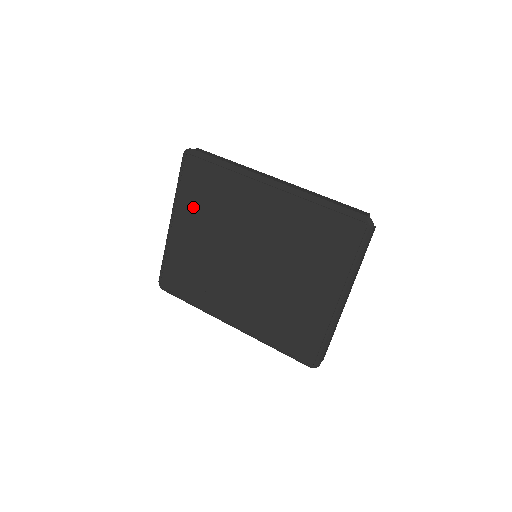
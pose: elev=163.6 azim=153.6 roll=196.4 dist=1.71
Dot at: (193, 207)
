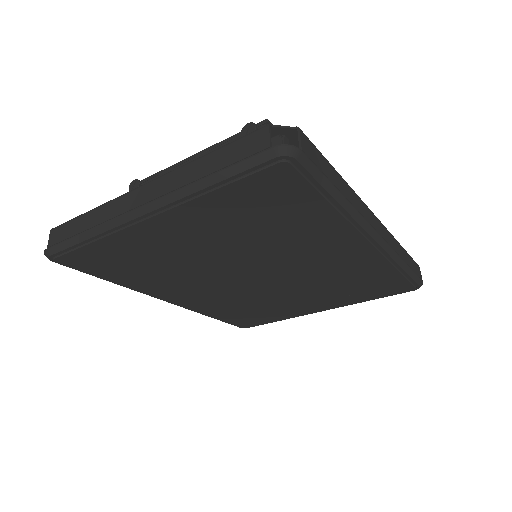
Dot at: (219, 218)
